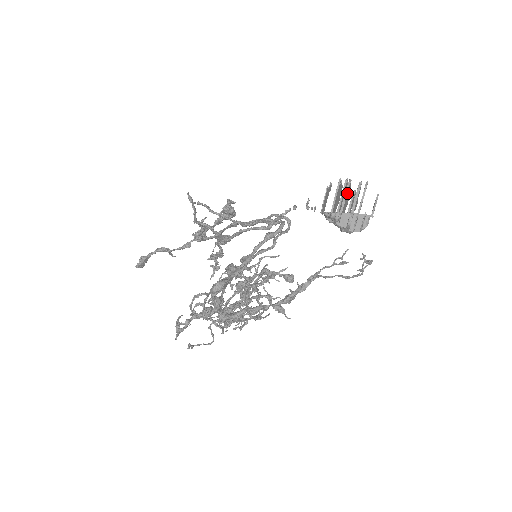
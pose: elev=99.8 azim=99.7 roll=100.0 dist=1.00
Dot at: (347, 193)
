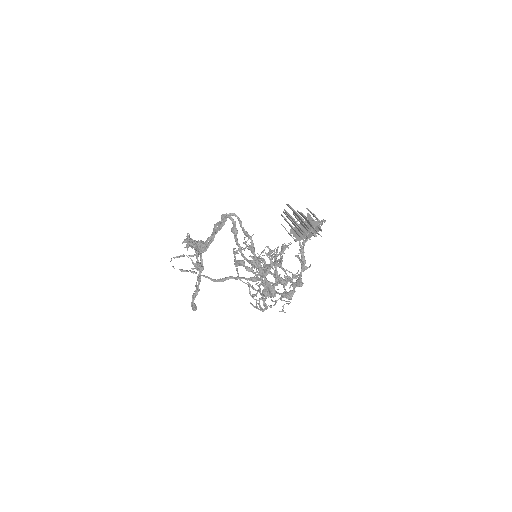
Dot at: (302, 229)
